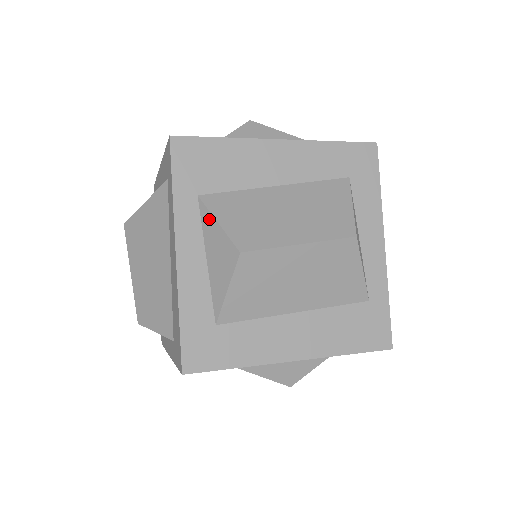
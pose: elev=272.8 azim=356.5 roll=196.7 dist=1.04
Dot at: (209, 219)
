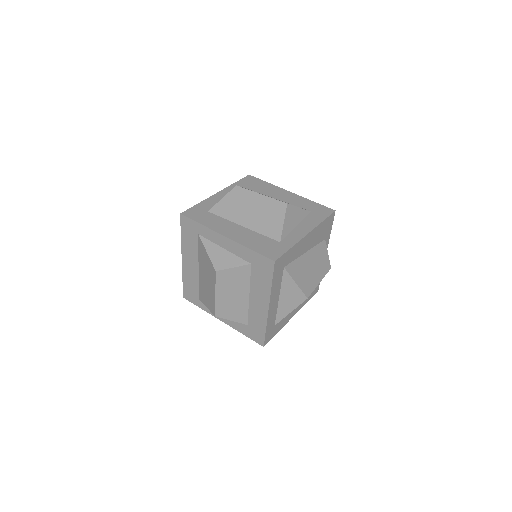
Dot at: occluded
